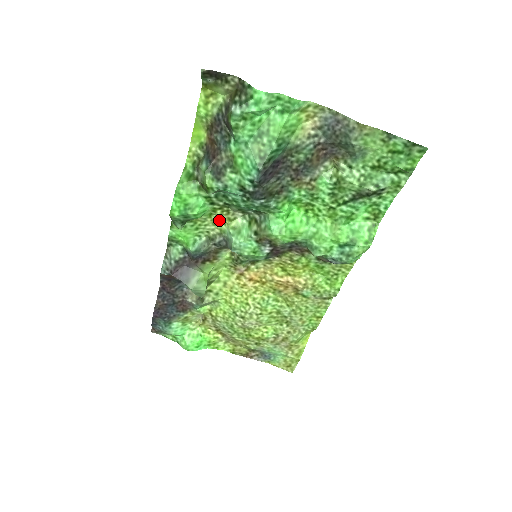
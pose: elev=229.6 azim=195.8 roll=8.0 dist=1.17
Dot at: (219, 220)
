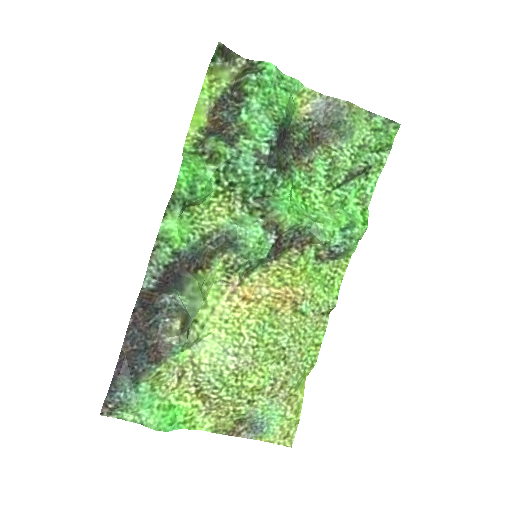
Dot at: (218, 211)
